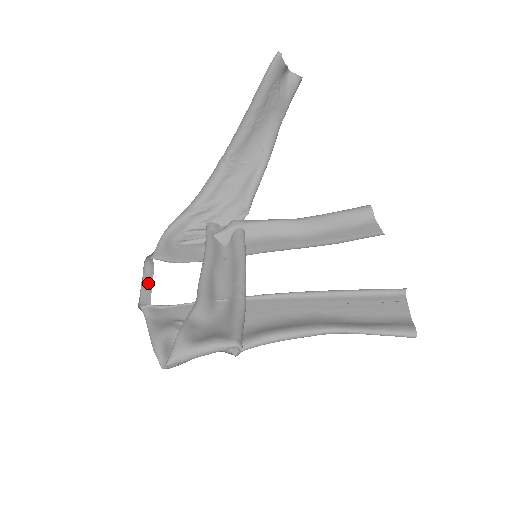
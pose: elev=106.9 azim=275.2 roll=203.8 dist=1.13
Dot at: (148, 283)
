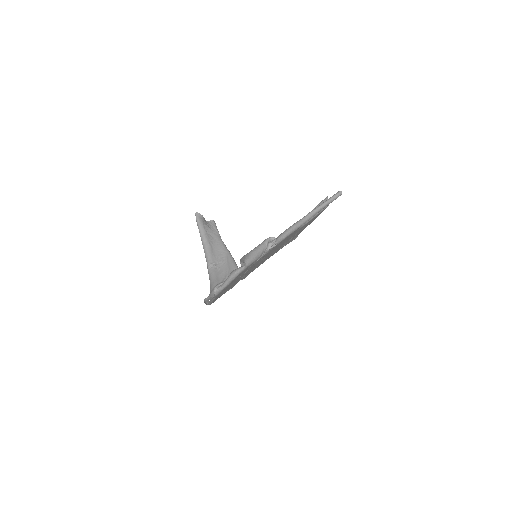
Dot at: (213, 299)
